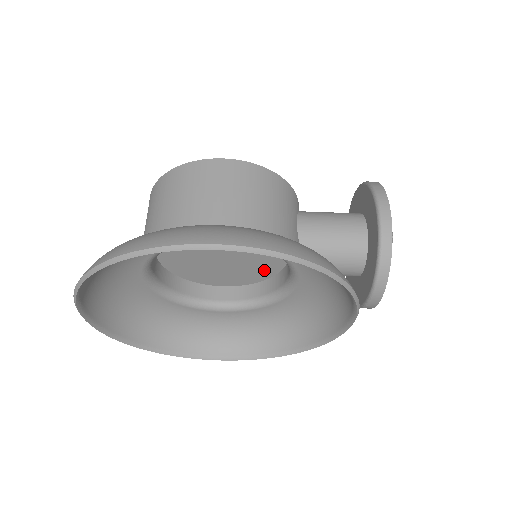
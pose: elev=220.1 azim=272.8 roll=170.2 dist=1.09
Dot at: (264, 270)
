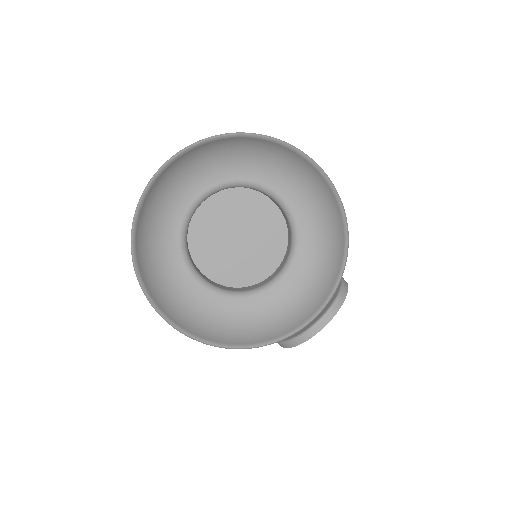
Dot at: (247, 275)
